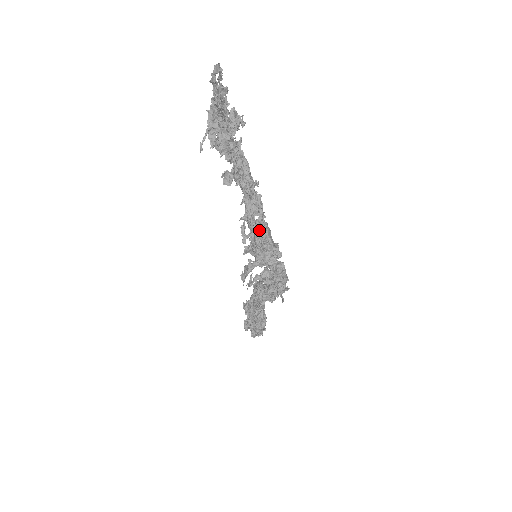
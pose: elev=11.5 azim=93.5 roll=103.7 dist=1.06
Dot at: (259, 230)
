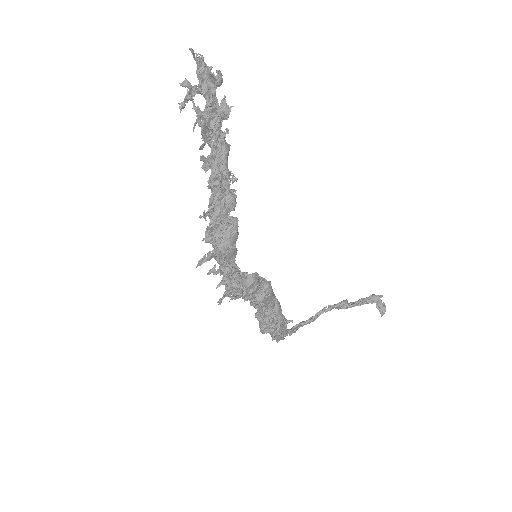
Dot at: (212, 224)
